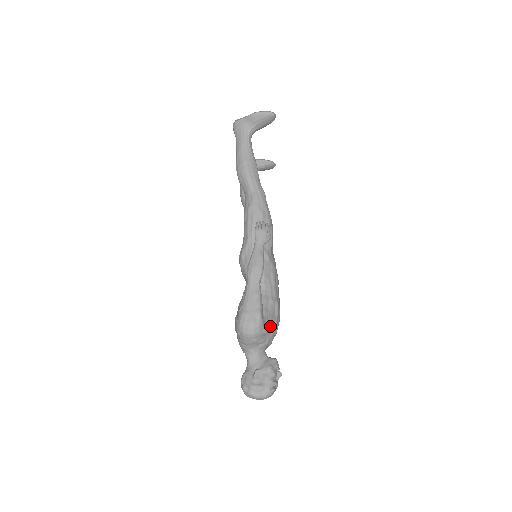
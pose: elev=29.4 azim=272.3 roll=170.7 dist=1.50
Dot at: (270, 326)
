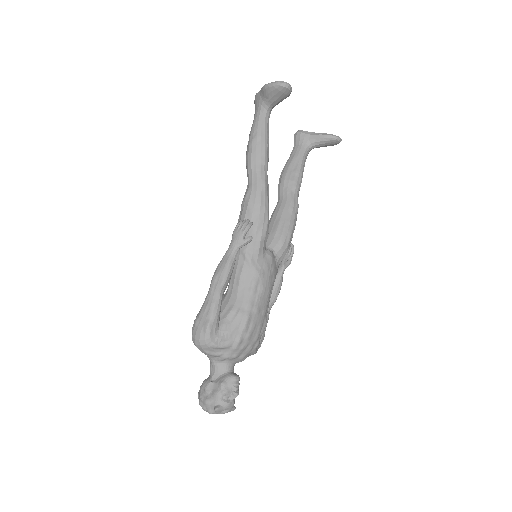
Dot at: (227, 341)
